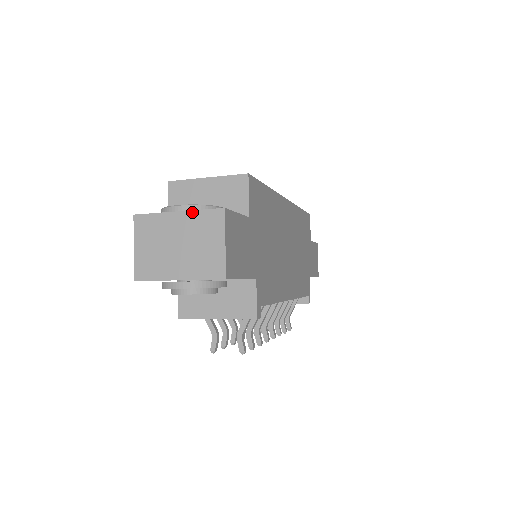
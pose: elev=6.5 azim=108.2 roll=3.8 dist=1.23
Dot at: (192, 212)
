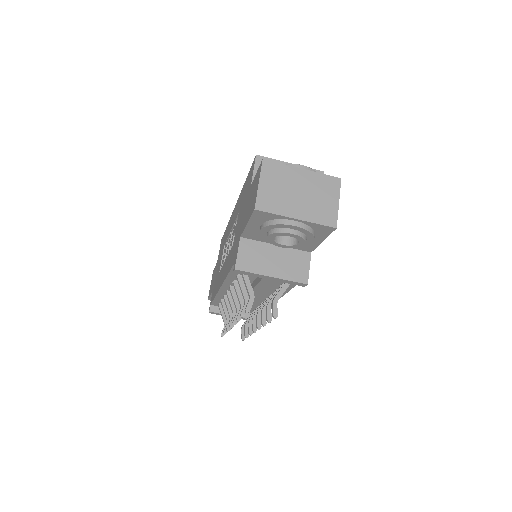
Dot at: (315, 173)
